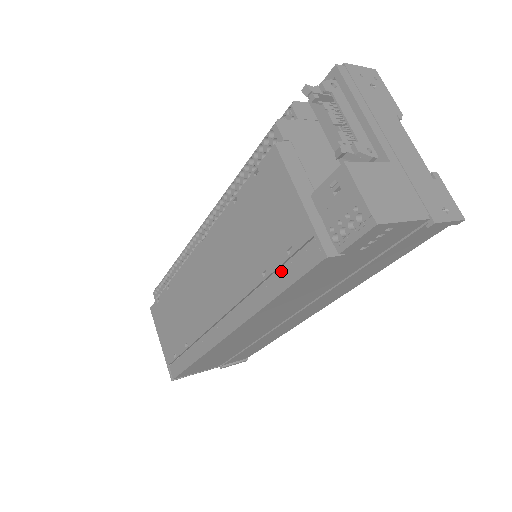
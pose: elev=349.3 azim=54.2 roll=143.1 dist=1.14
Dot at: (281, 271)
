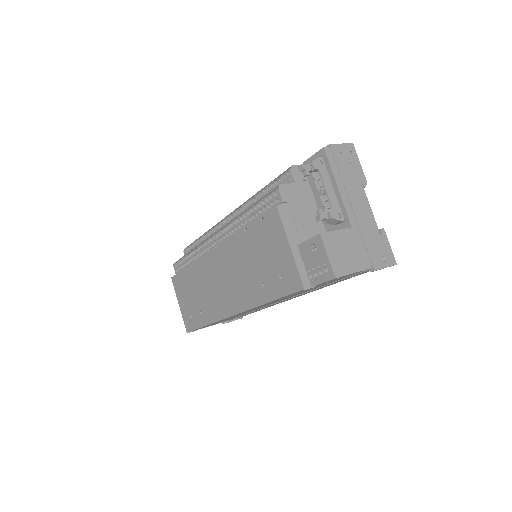
Dot at: (274, 287)
